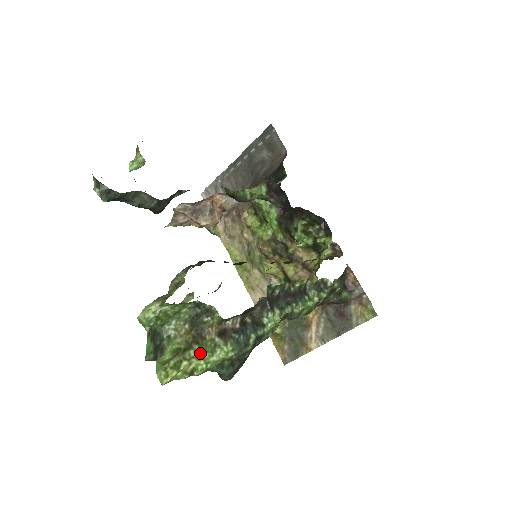
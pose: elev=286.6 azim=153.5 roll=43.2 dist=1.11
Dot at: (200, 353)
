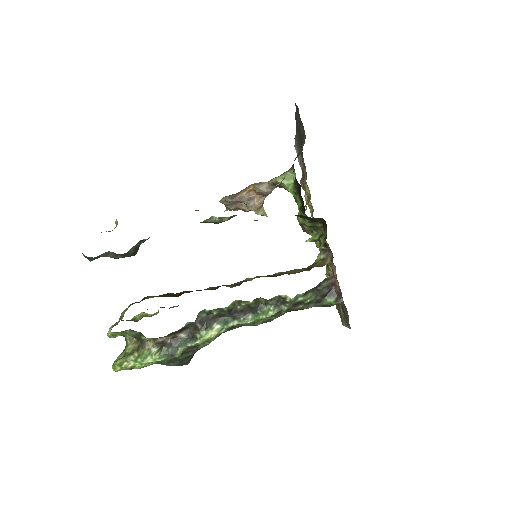
Dot at: (136, 358)
